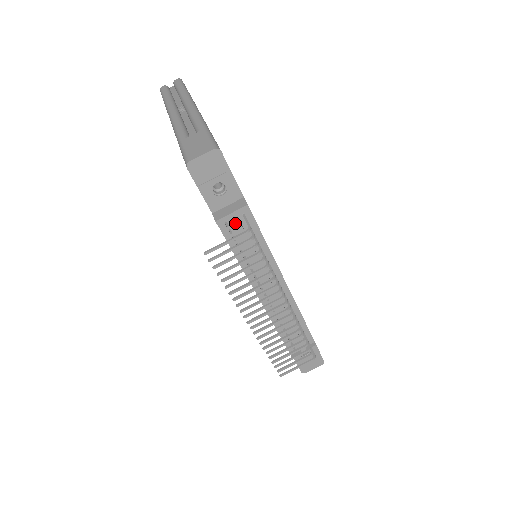
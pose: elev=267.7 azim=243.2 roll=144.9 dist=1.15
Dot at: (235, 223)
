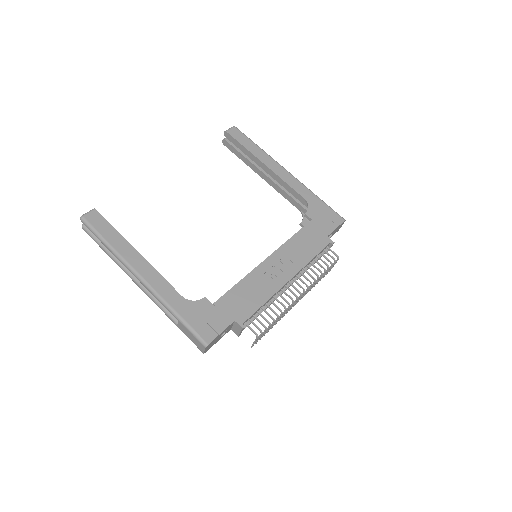
Dot at: occluded
